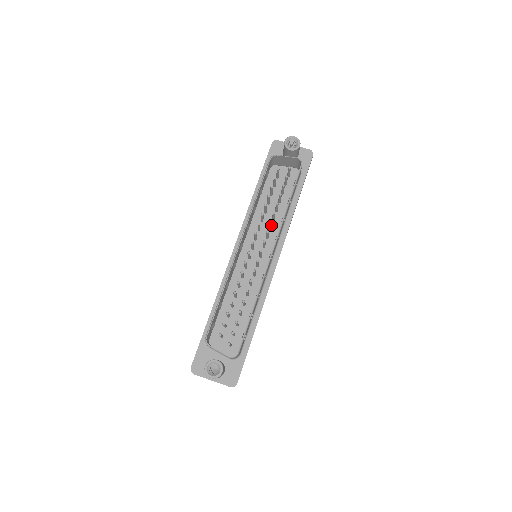
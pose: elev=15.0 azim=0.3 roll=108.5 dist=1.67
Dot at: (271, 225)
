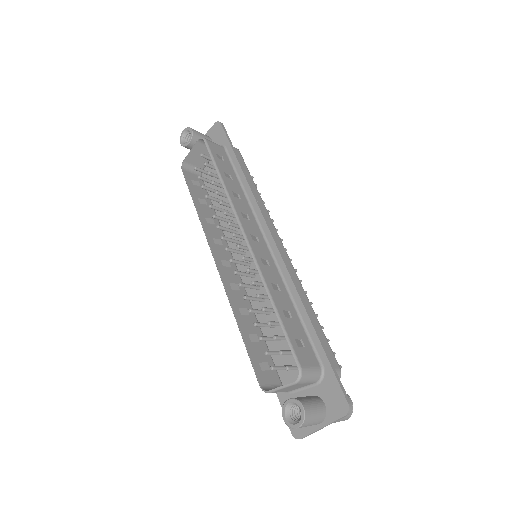
Dot at: (231, 215)
